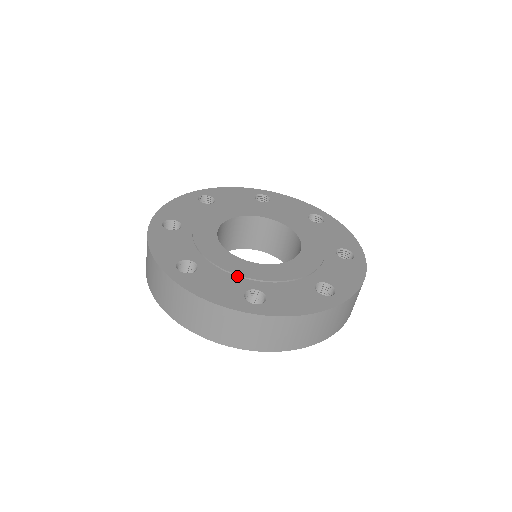
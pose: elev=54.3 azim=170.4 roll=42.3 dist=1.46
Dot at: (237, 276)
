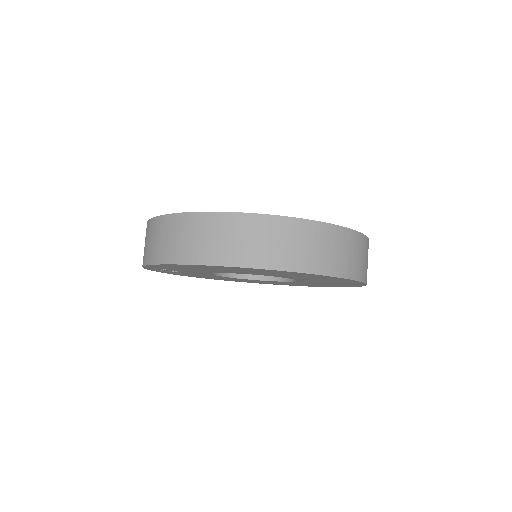
Dot at: occluded
